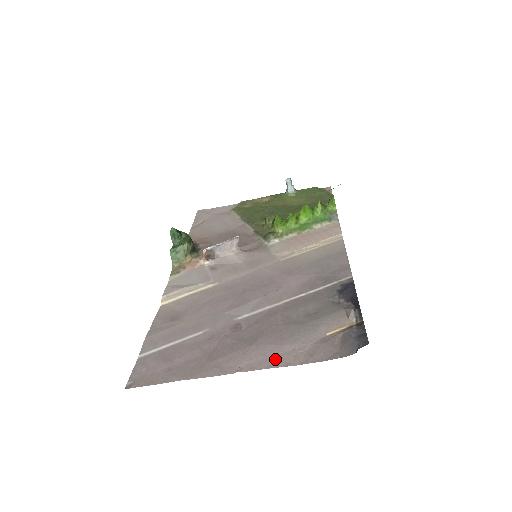
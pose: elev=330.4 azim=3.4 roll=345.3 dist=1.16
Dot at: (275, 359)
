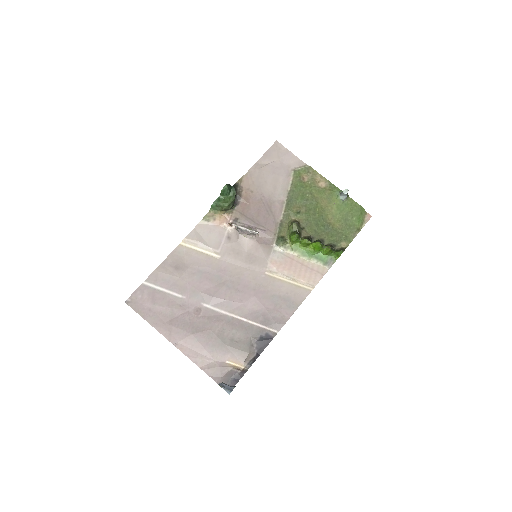
Dot at: (194, 354)
